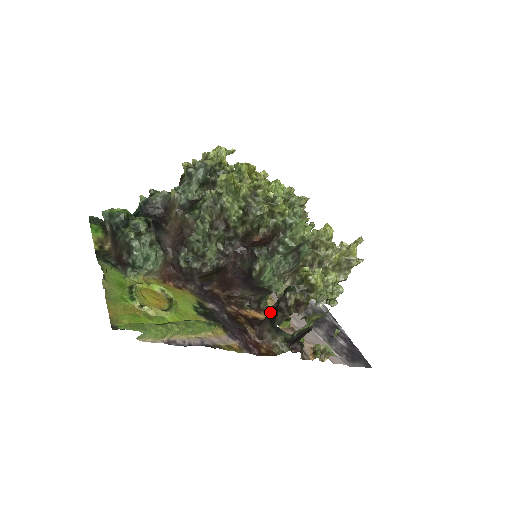
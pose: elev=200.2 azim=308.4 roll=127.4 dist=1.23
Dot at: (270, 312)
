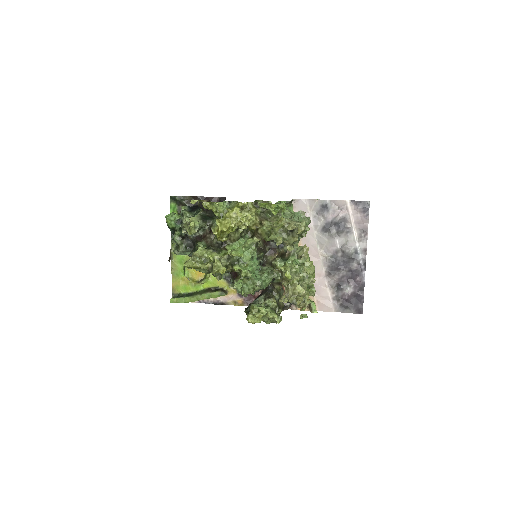
Dot at: occluded
